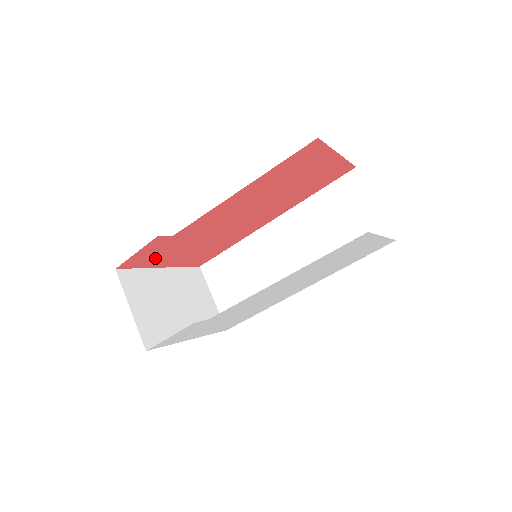
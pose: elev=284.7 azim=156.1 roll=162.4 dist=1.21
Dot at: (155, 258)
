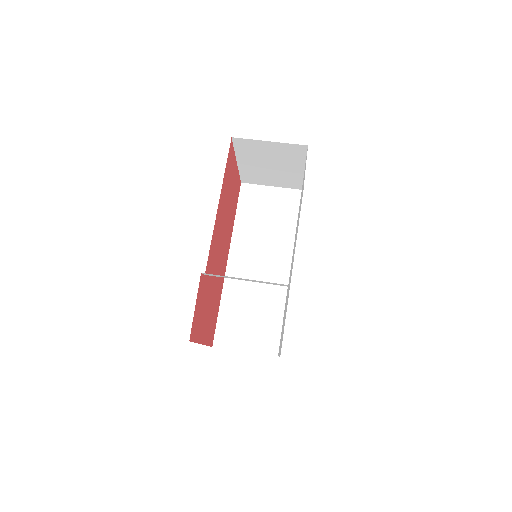
Dot at: (200, 322)
